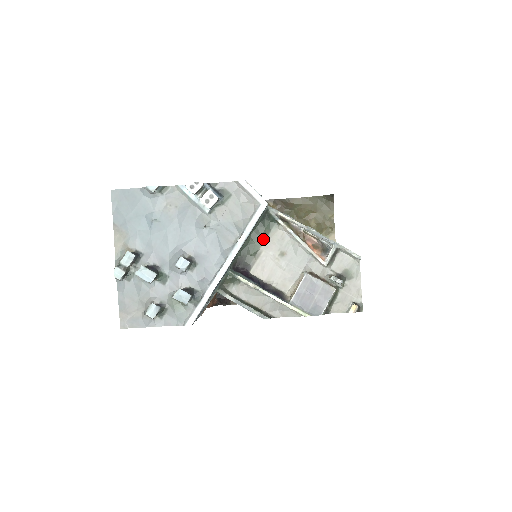
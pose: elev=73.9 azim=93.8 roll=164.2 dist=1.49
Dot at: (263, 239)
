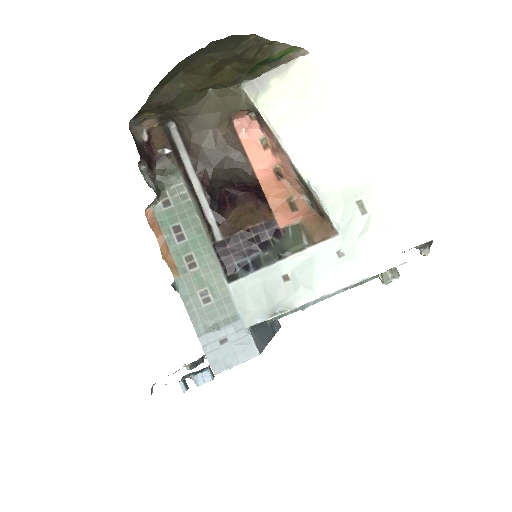
Dot at: occluded
